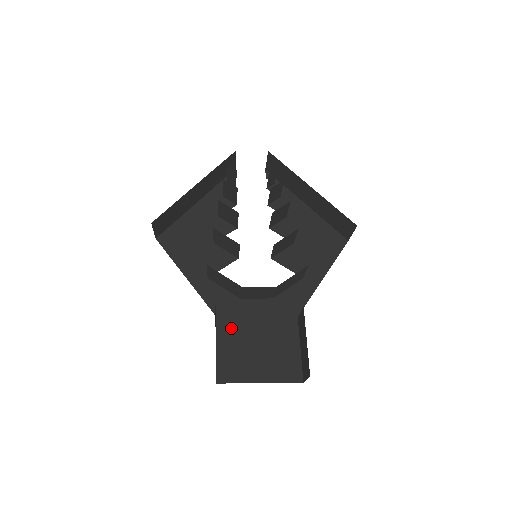
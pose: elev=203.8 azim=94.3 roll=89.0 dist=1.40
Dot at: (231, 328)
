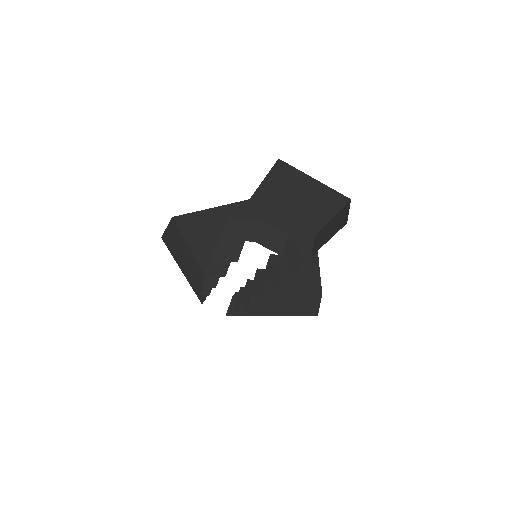
Dot at: occluded
